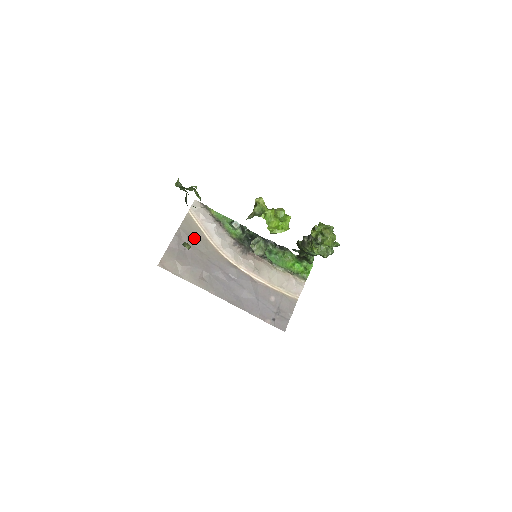
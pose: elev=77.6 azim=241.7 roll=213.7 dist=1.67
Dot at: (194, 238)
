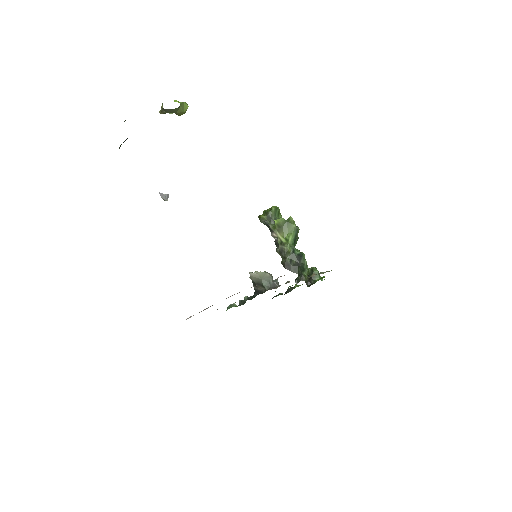
Dot at: occluded
